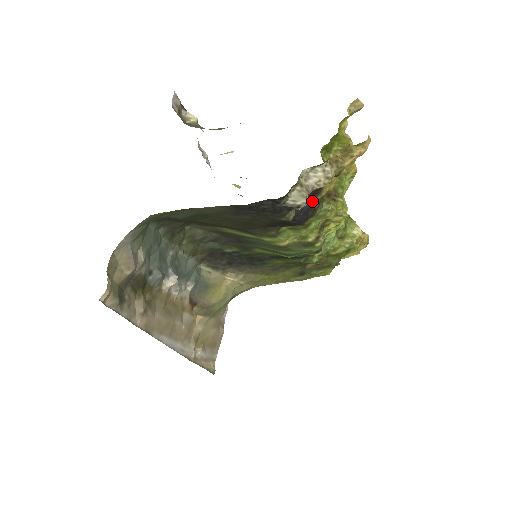
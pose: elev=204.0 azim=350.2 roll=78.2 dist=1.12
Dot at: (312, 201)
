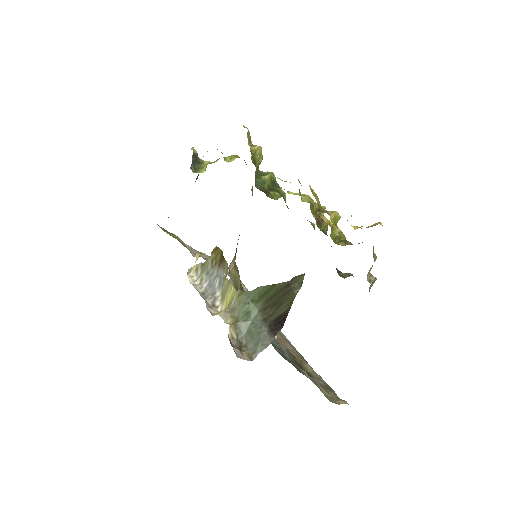
Dot at: occluded
